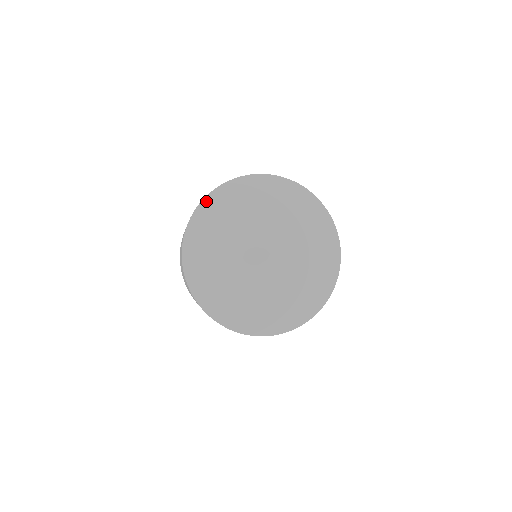
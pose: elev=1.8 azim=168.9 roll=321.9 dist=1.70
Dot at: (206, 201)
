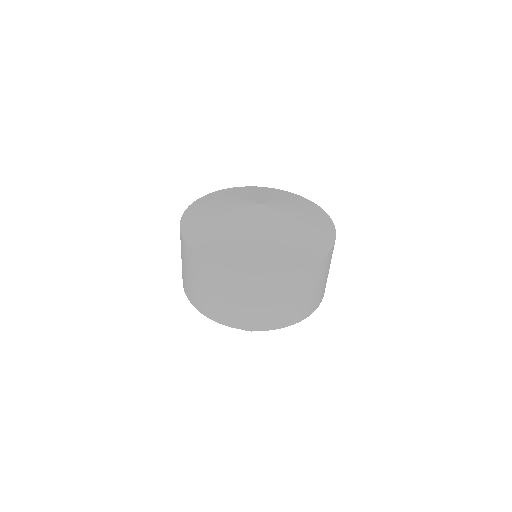
Dot at: (184, 218)
